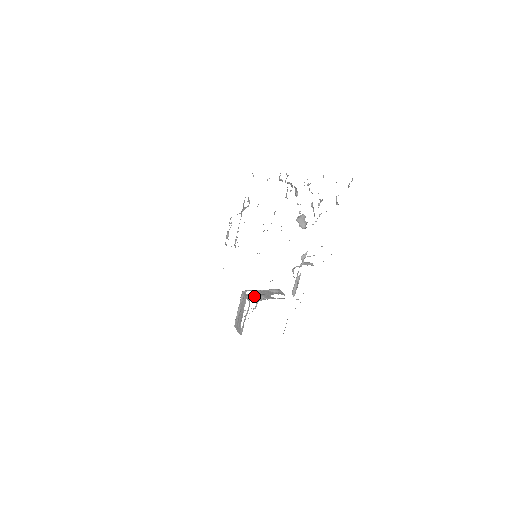
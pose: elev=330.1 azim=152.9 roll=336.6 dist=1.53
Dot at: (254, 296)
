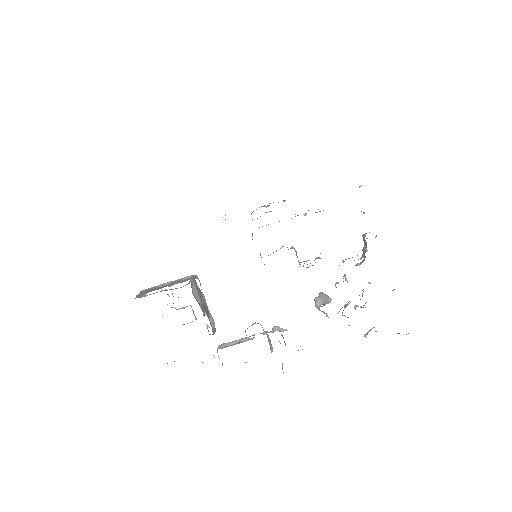
Dot at: (198, 289)
